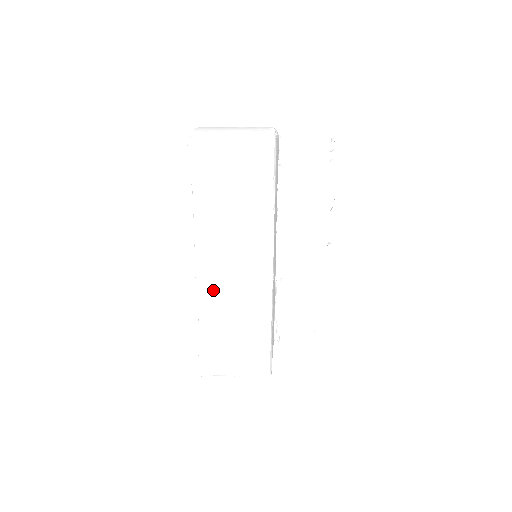
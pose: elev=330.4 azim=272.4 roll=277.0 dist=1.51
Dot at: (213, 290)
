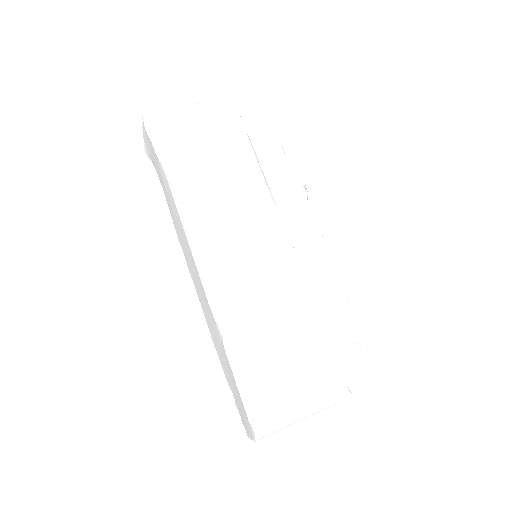
Dot at: (227, 283)
